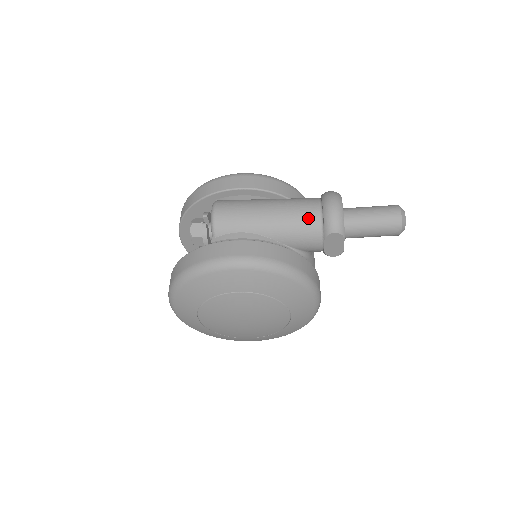
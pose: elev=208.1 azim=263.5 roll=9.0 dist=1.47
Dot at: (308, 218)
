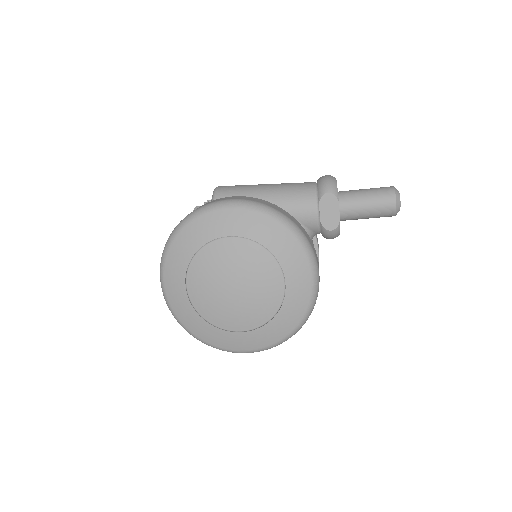
Dot at: (303, 187)
